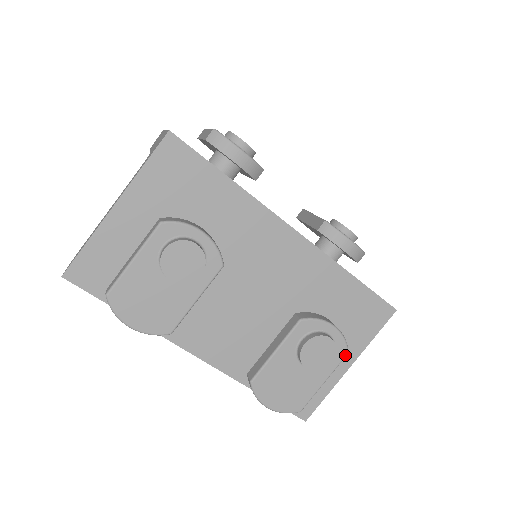
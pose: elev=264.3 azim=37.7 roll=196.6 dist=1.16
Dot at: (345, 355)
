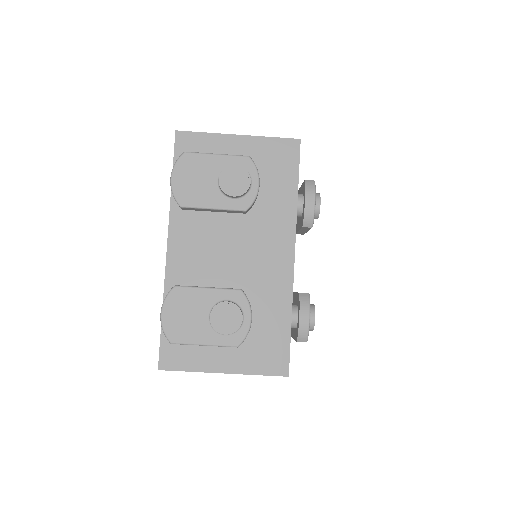
Dot at: (235, 345)
